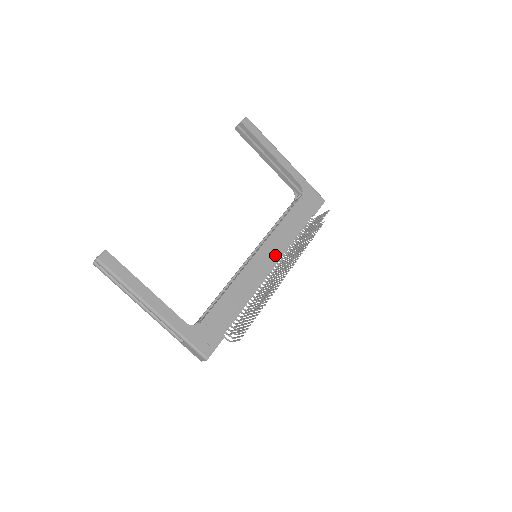
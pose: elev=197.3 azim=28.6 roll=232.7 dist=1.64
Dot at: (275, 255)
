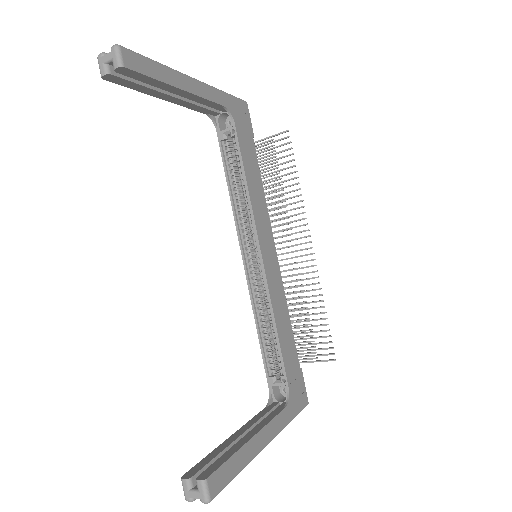
Dot at: (269, 235)
